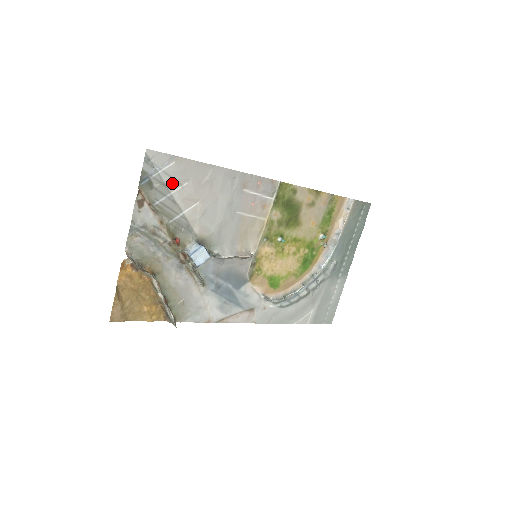
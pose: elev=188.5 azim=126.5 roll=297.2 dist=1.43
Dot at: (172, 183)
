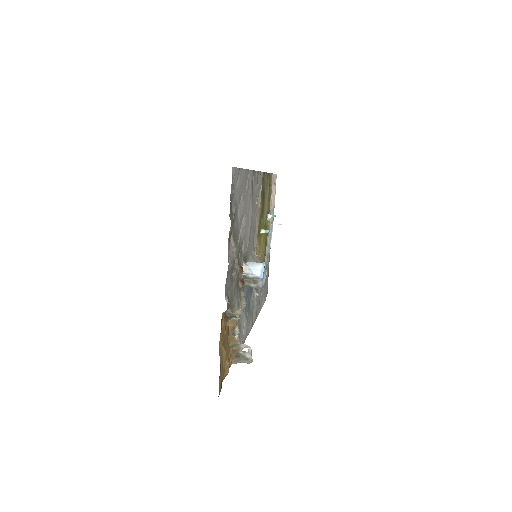
Dot at: (238, 202)
